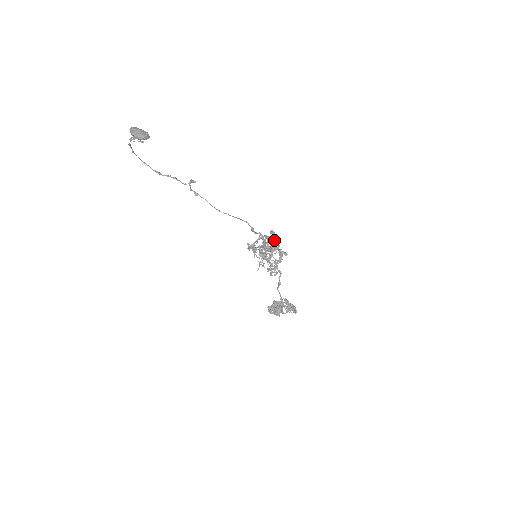
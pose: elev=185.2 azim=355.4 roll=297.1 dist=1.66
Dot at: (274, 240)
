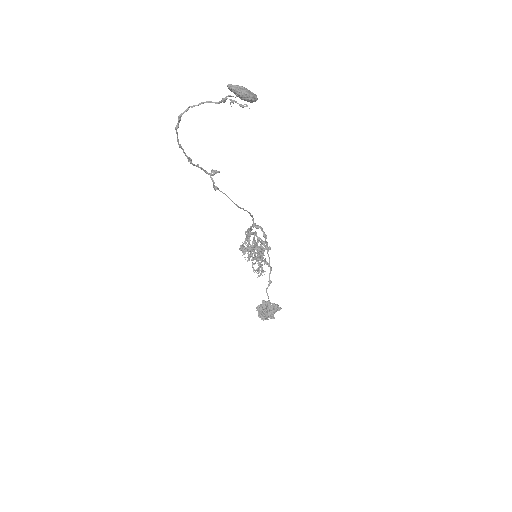
Dot at: (265, 234)
